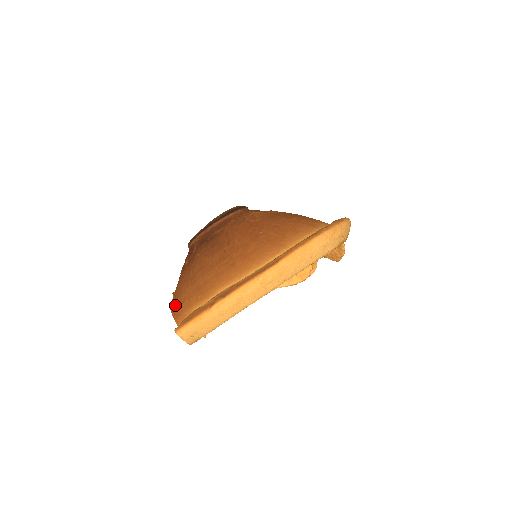
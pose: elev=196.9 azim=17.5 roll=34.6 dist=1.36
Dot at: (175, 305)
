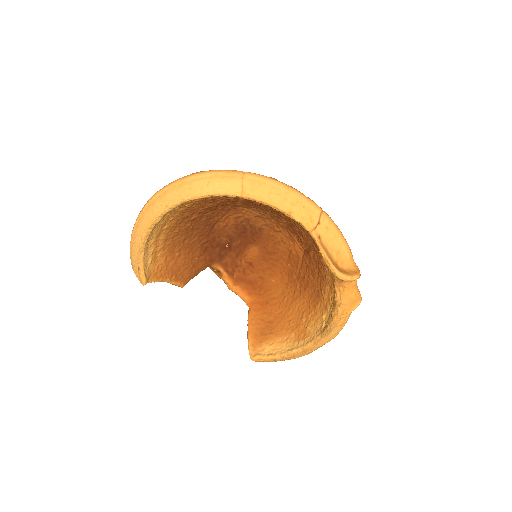
Dot at: (173, 273)
